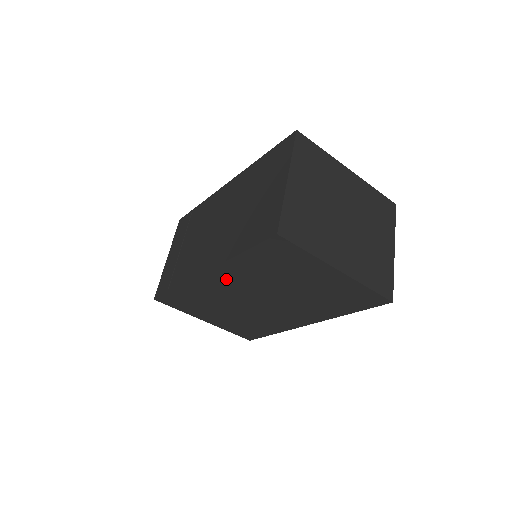
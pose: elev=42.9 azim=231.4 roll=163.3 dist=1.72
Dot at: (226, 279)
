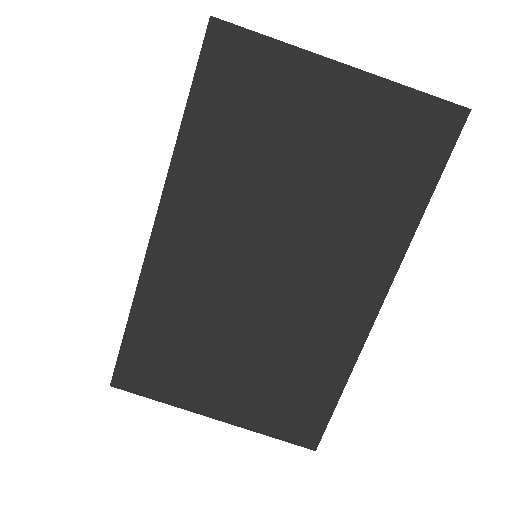
Dot at: (193, 221)
